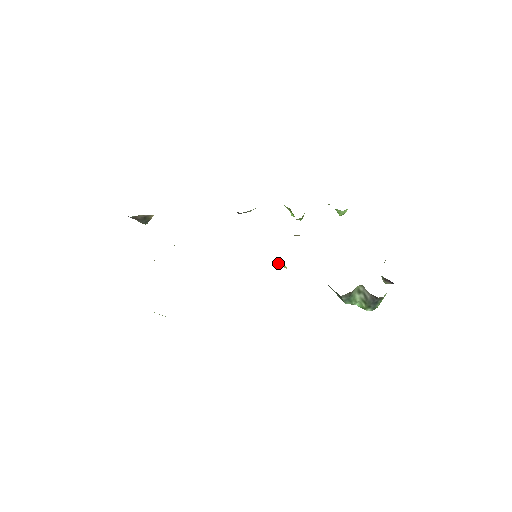
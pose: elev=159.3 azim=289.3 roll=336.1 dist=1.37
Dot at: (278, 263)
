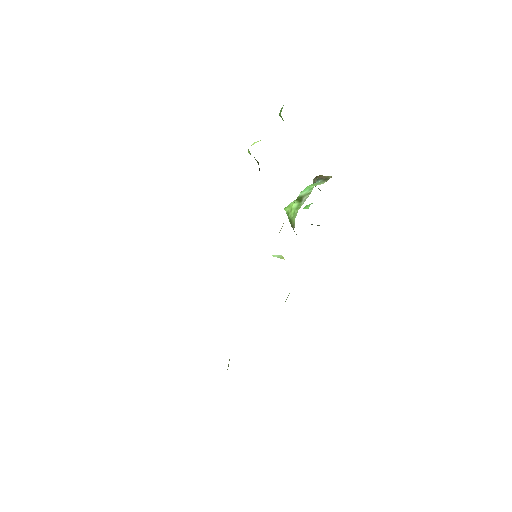
Dot at: (276, 256)
